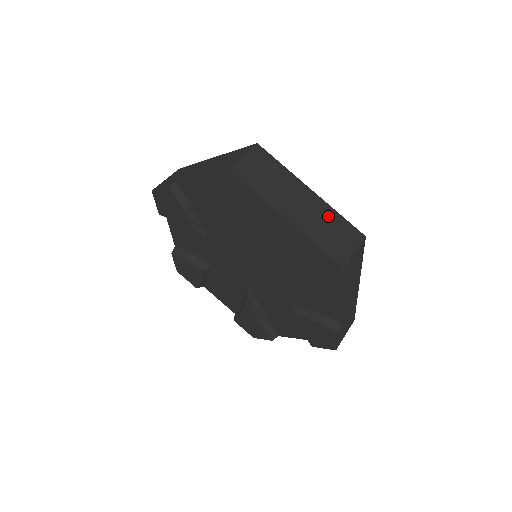
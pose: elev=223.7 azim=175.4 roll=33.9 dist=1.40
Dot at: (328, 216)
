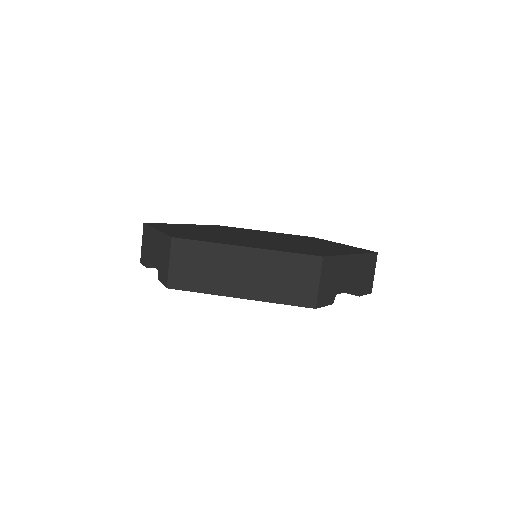
Dot at: (276, 264)
